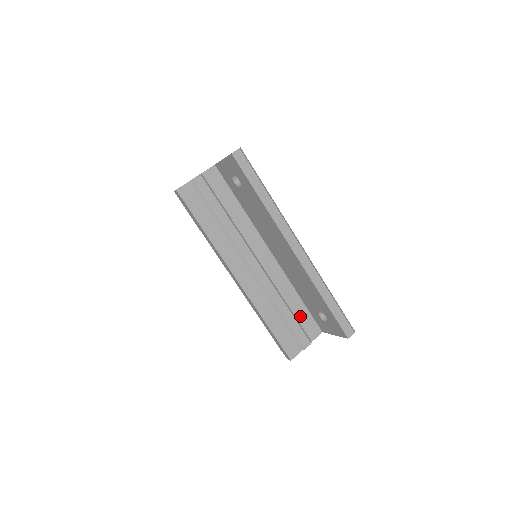
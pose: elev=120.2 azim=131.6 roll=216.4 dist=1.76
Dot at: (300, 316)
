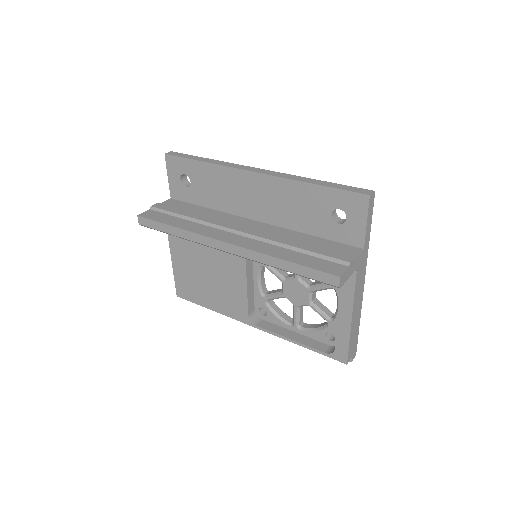
Dot at: (323, 246)
